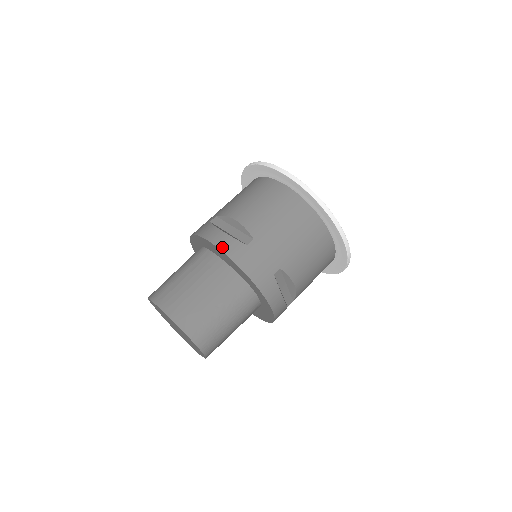
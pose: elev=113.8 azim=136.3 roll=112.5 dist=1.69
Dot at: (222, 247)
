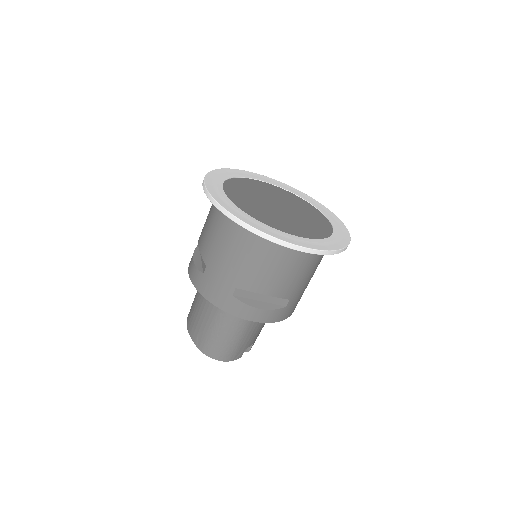
Dot at: (191, 278)
